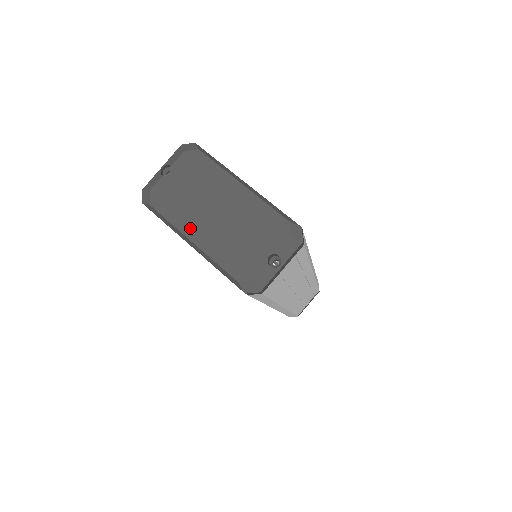
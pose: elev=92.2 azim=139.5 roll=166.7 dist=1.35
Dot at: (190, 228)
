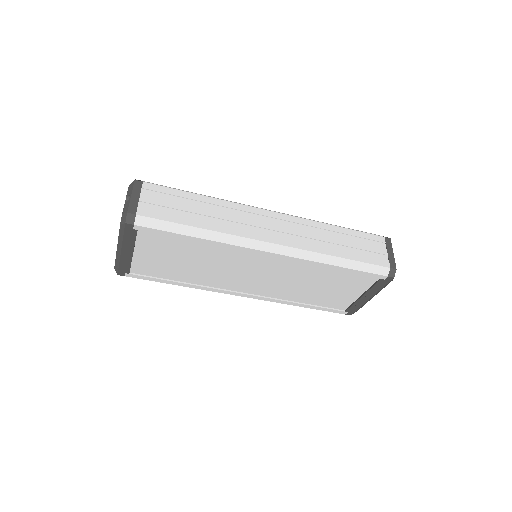
Dot at: occluded
